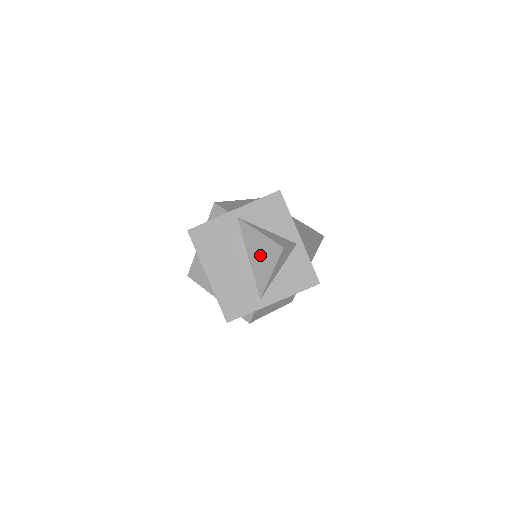
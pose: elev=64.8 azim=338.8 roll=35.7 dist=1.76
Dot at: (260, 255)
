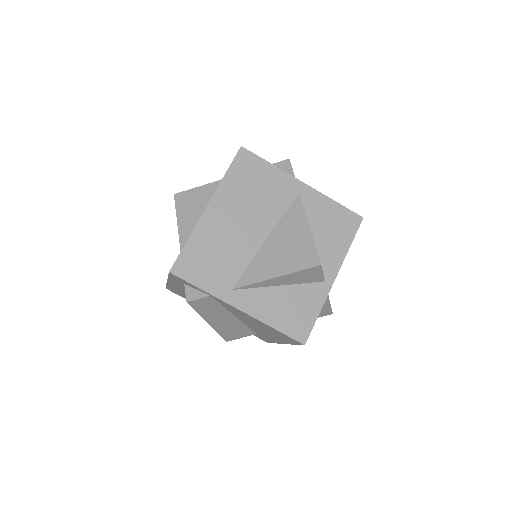
Dot at: (284, 248)
